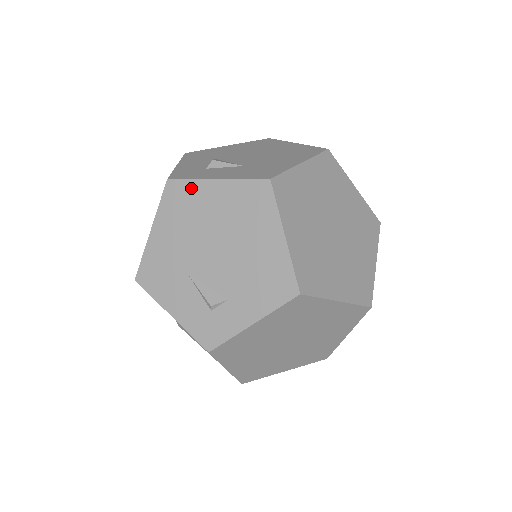
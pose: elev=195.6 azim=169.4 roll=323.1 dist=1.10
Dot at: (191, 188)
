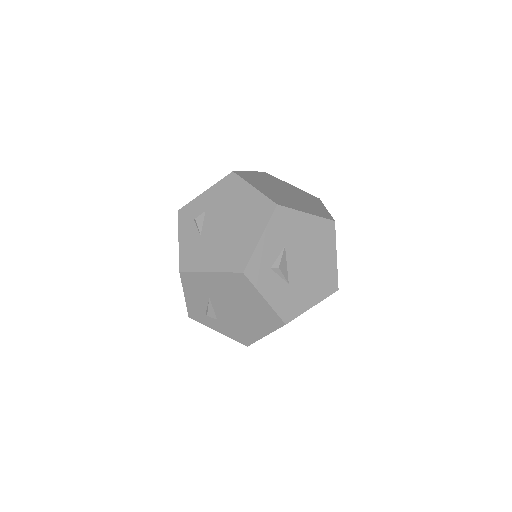
Dot at: (250, 288)
